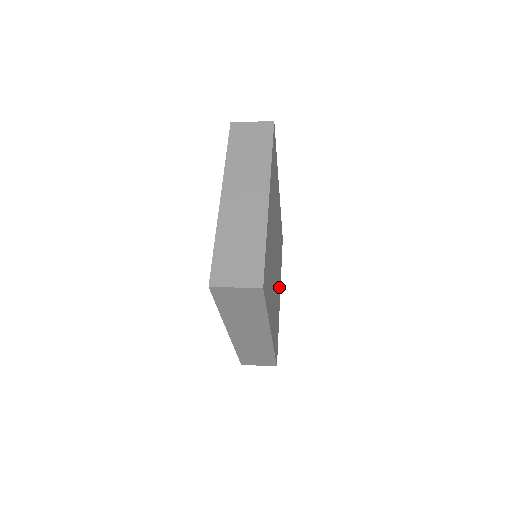
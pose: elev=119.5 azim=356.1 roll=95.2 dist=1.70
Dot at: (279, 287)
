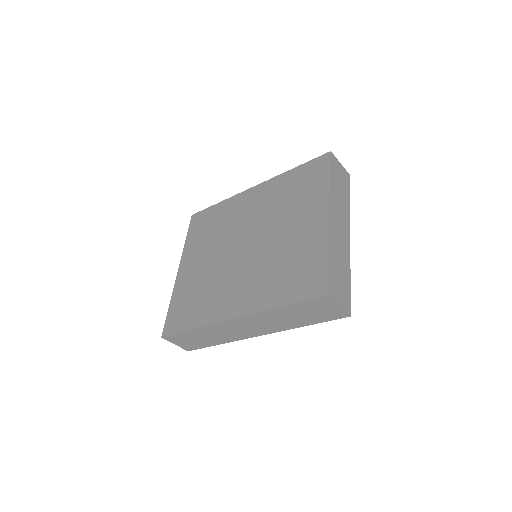
Dot at: occluded
